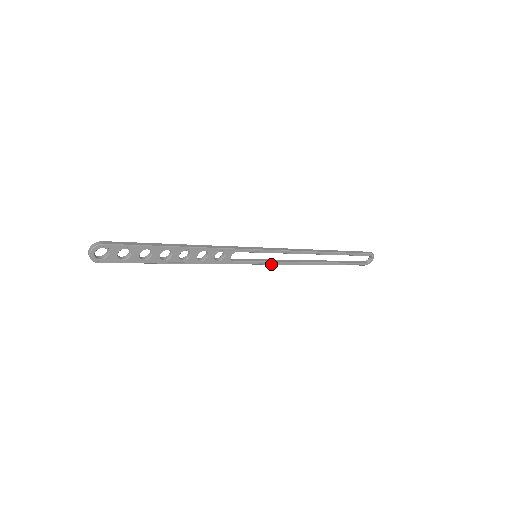
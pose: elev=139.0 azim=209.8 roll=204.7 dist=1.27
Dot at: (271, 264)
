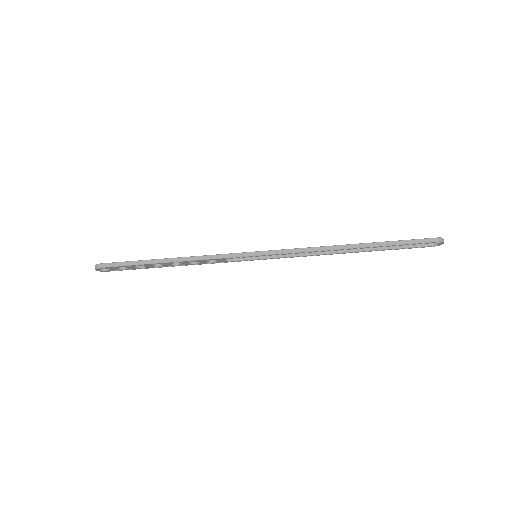
Dot at: (279, 258)
